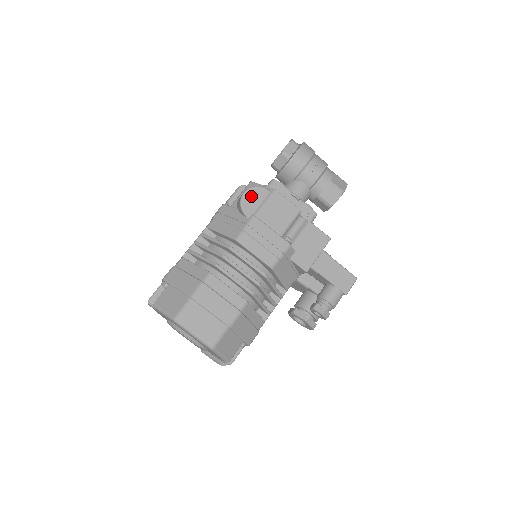
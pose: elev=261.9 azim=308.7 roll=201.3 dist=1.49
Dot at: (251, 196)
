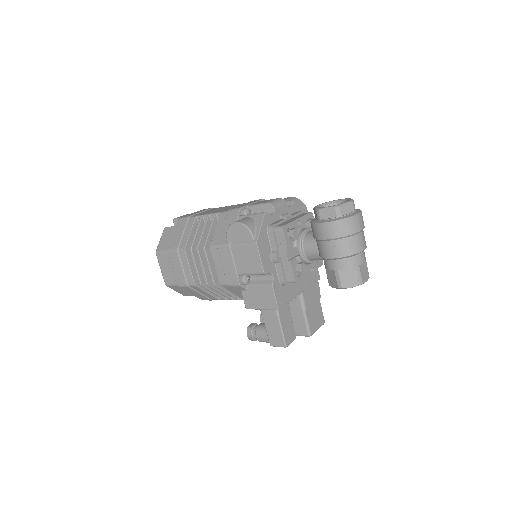
Dot at: (238, 230)
